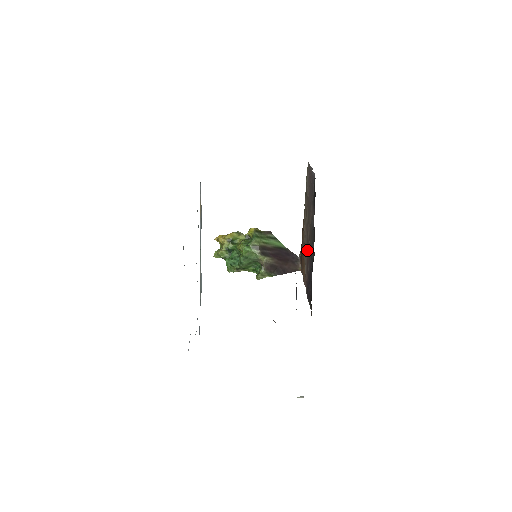
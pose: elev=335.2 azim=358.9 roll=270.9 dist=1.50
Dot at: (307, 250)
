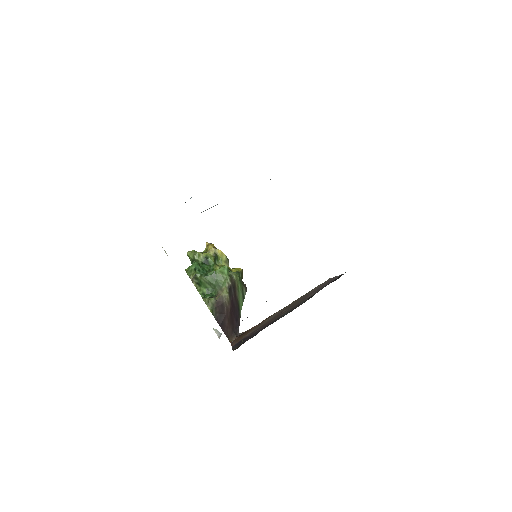
Dot at: (270, 320)
